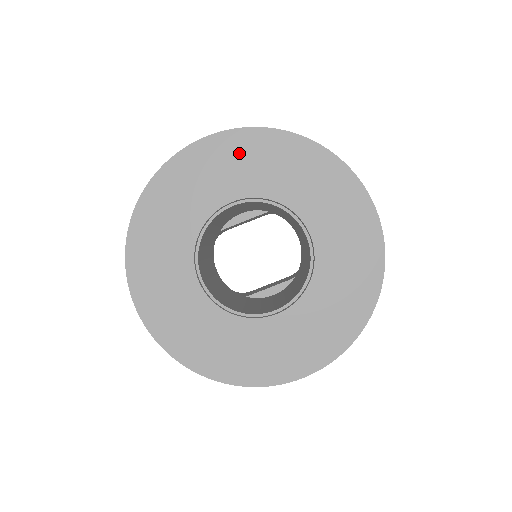
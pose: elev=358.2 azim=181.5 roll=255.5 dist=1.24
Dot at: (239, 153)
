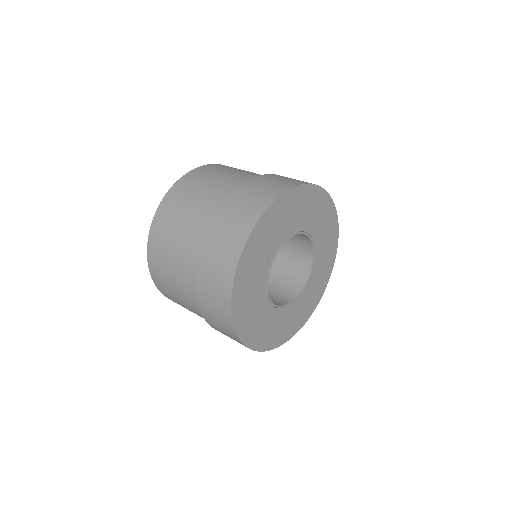
Dot at: (258, 245)
